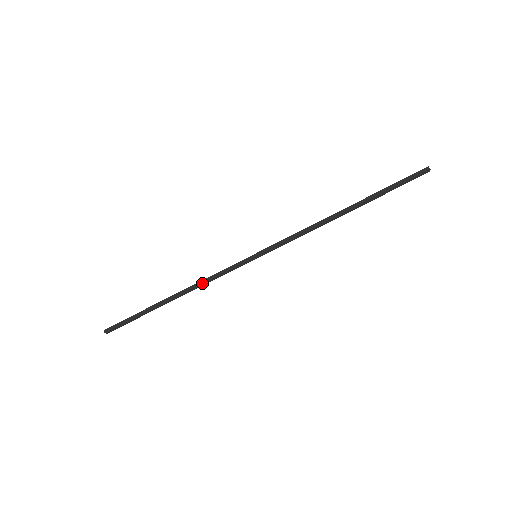
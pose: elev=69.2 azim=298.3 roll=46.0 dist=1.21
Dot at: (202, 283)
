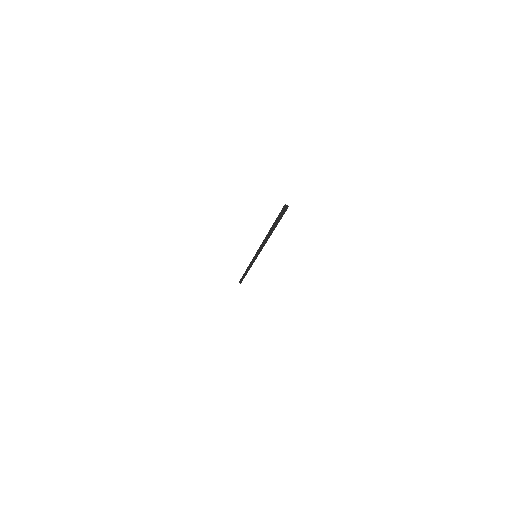
Dot at: occluded
